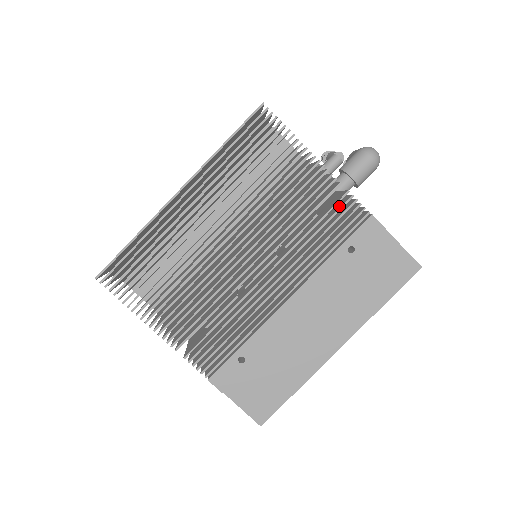
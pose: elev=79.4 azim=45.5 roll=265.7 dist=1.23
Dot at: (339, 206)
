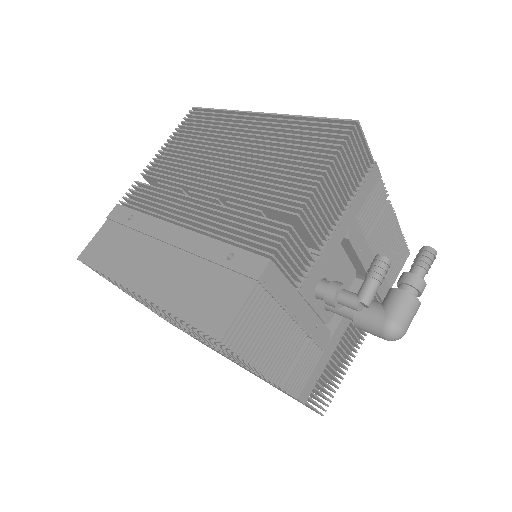
Dot at: occluded
